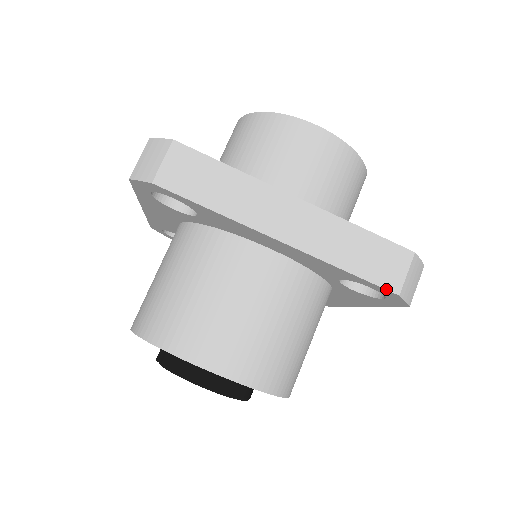
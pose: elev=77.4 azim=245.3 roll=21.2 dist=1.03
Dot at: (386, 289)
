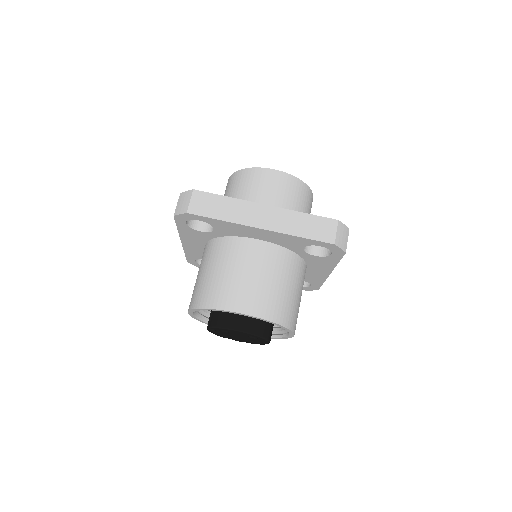
Dot at: (326, 242)
